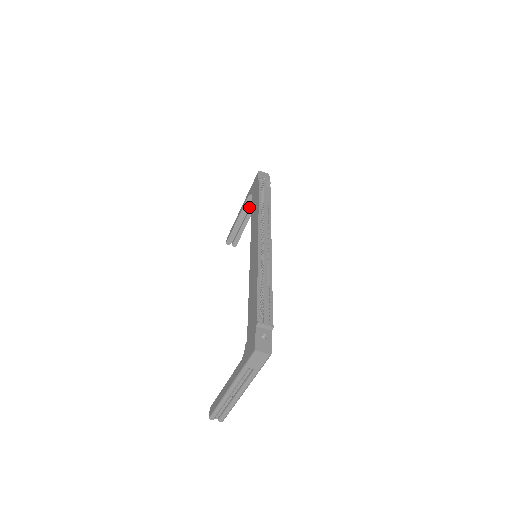
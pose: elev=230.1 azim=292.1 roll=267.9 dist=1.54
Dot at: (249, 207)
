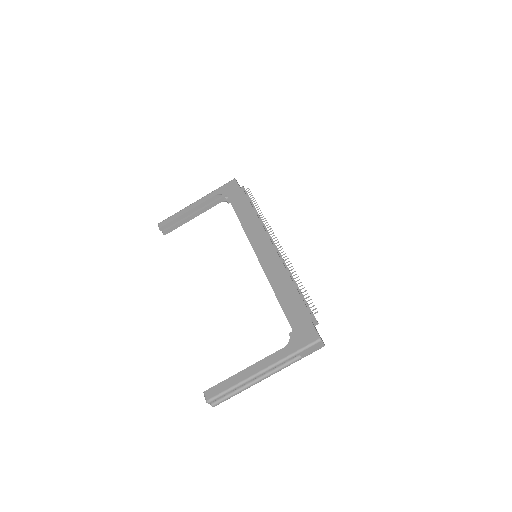
Dot at: (205, 205)
